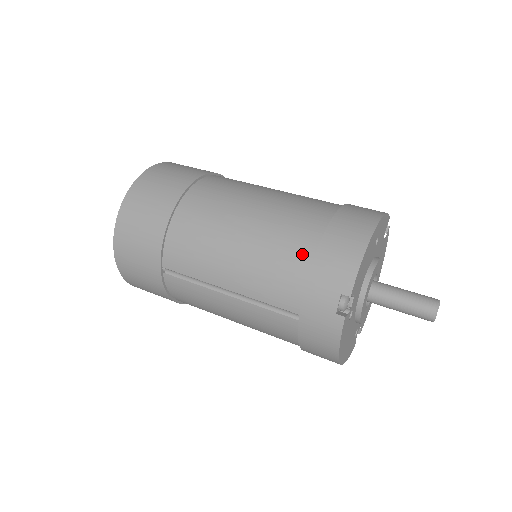
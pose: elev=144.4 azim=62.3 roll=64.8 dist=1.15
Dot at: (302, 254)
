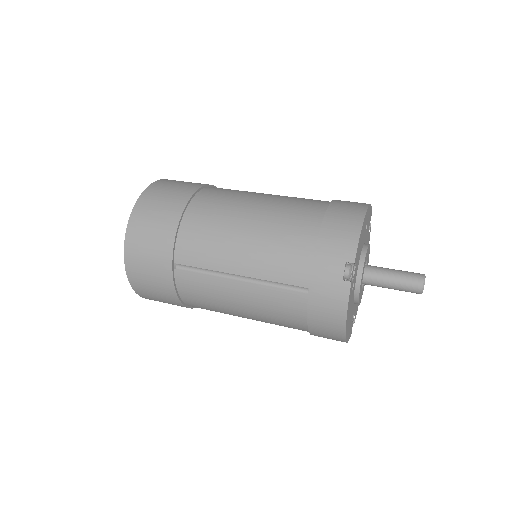
Dot at: (307, 234)
